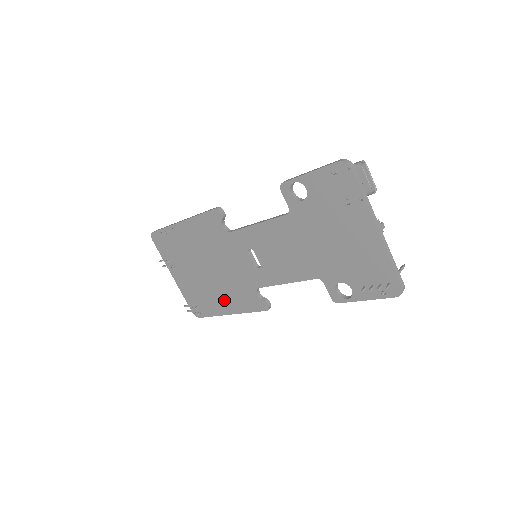
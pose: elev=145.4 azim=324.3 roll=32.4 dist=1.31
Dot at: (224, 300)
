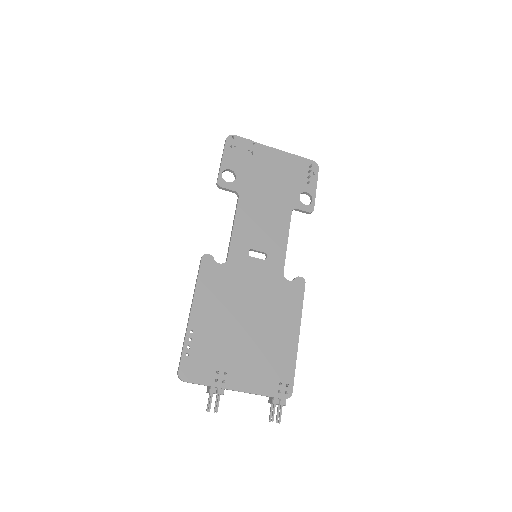
Dot at: (283, 329)
